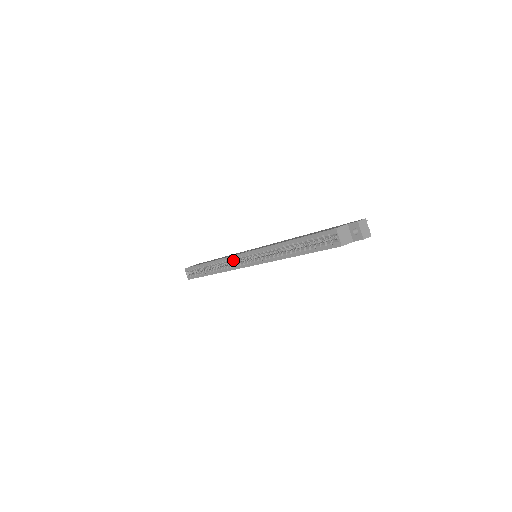
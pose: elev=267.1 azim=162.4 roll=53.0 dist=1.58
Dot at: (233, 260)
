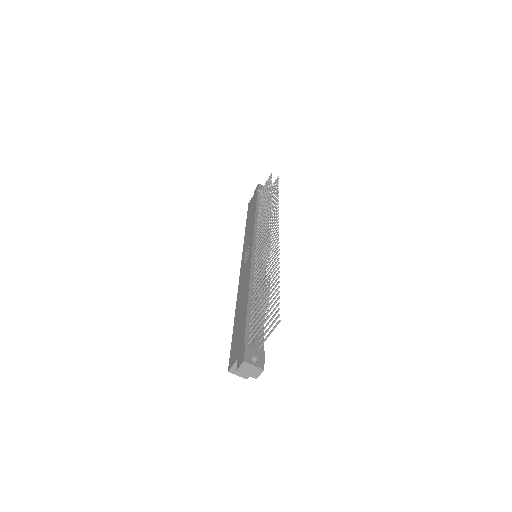
Dot at: occluded
